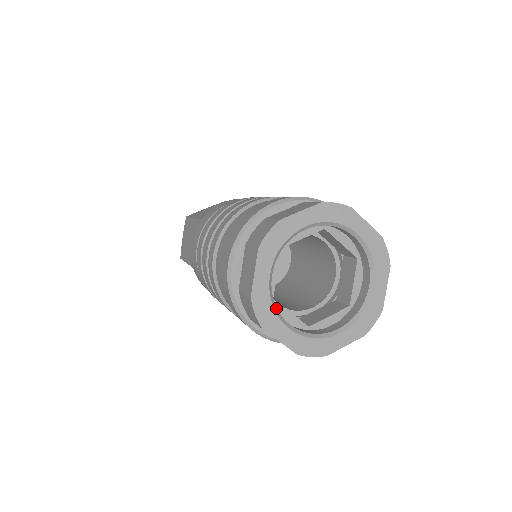
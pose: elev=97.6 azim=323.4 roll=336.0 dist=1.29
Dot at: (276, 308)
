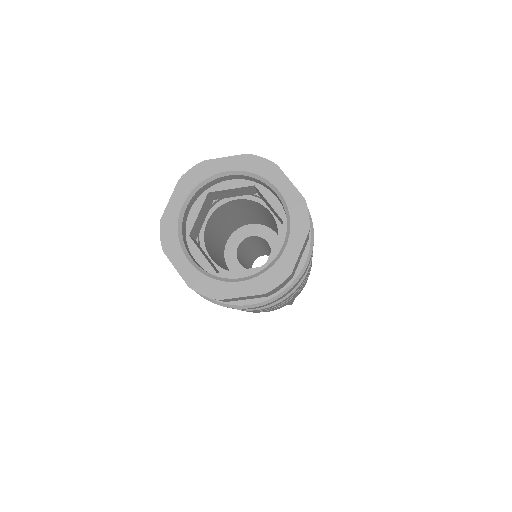
Dot at: (216, 277)
